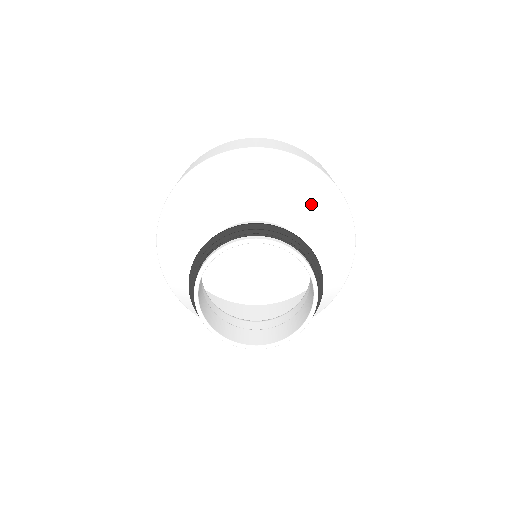
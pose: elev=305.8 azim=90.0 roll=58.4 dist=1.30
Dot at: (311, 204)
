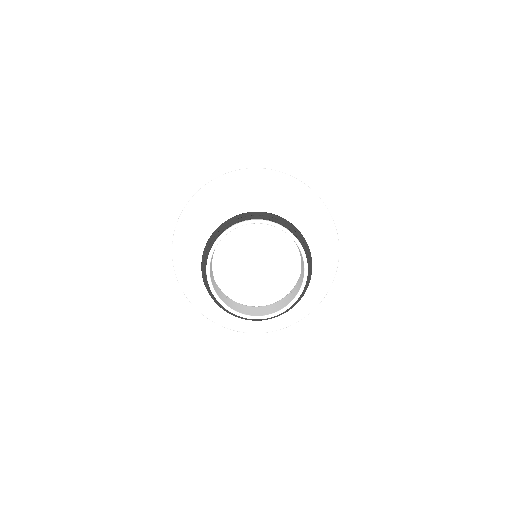
Dot at: (286, 199)
